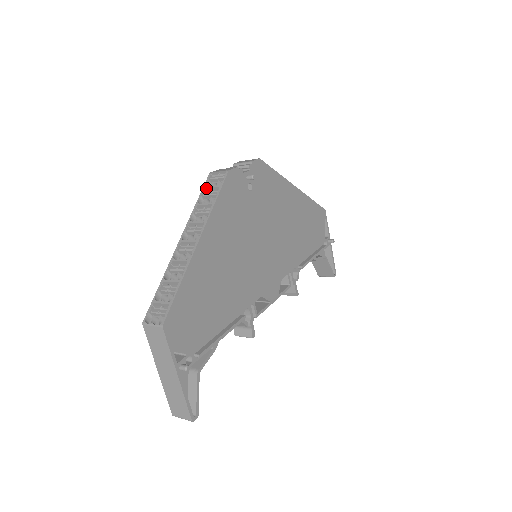
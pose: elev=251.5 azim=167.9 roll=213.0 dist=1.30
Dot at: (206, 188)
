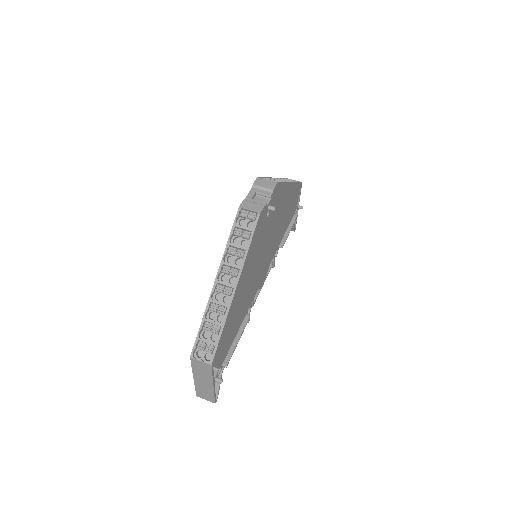
Dot at: (237, 227)
